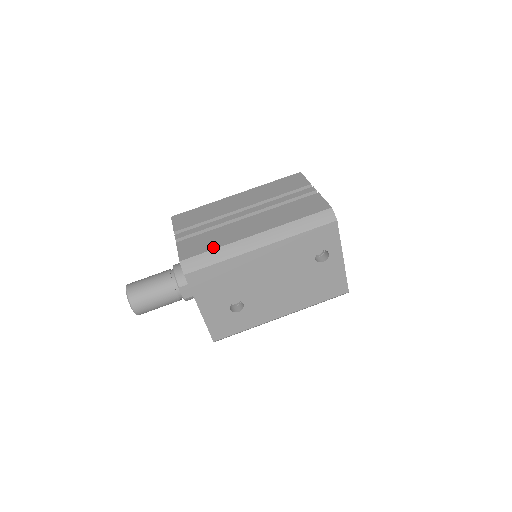
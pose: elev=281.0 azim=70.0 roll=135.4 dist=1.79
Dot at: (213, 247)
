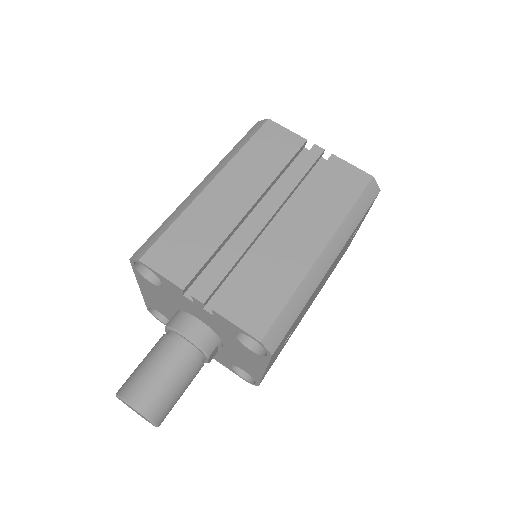
Dot at: (286, 296)
